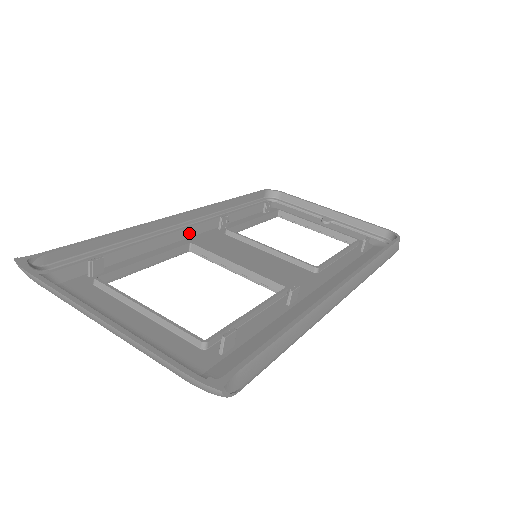
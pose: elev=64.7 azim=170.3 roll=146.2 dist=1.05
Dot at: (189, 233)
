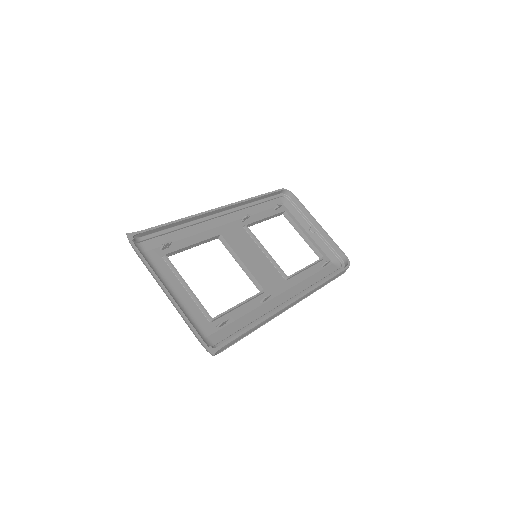
Dot at: (222, 221)
